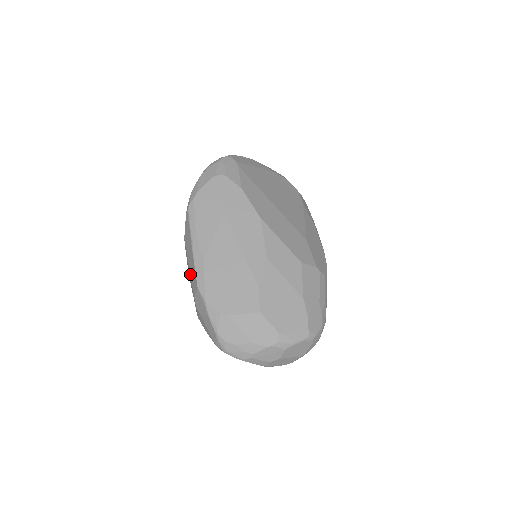
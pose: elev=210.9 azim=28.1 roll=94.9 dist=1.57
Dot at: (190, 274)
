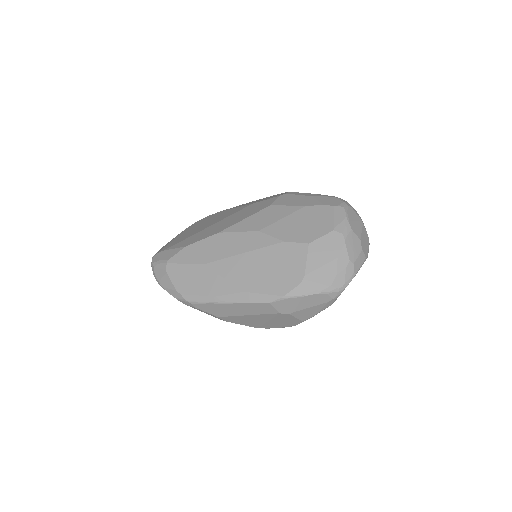
Dot at: (255, 315)
